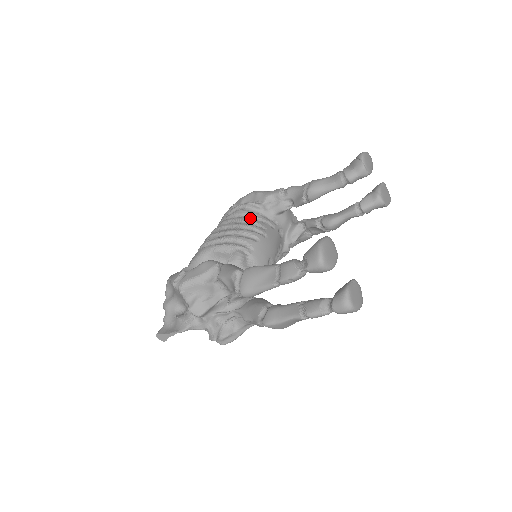
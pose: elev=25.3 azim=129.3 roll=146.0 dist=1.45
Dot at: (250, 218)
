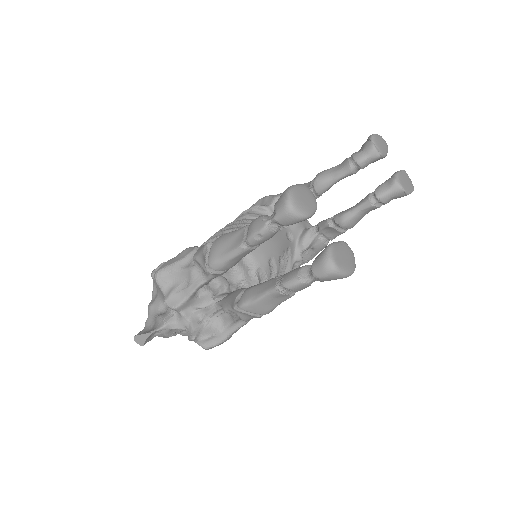
Dot at: occluded
